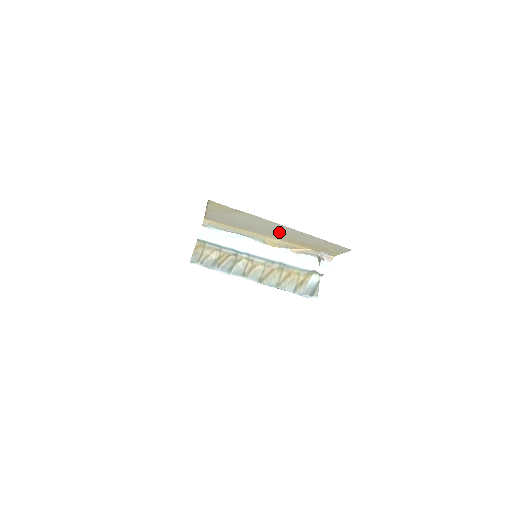
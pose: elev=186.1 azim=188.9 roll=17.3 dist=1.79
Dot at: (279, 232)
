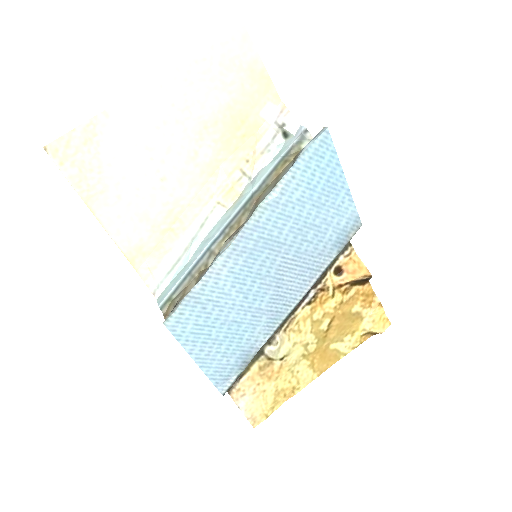
Dot at: (181, 128)
